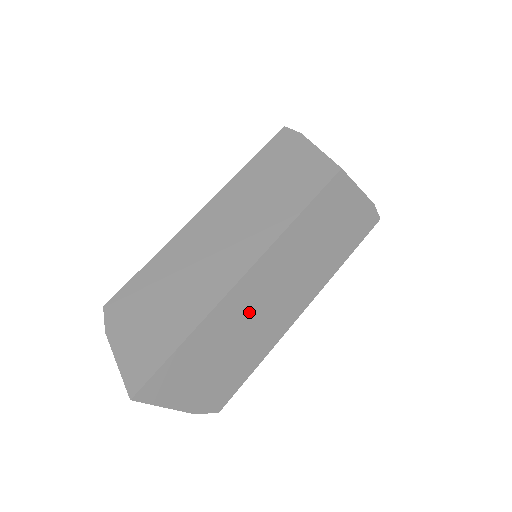
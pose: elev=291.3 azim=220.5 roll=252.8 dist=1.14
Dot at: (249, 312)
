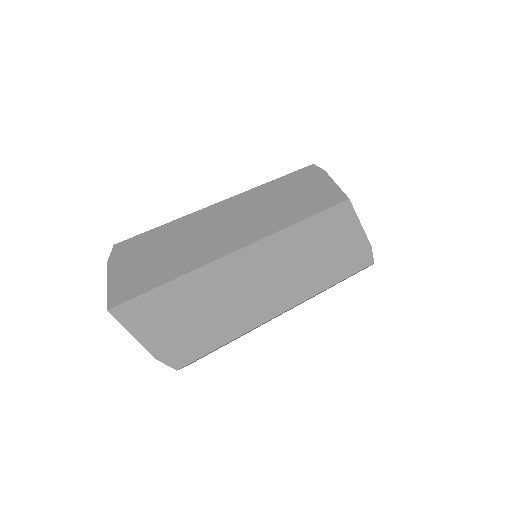
Dot at: (234, 286)
